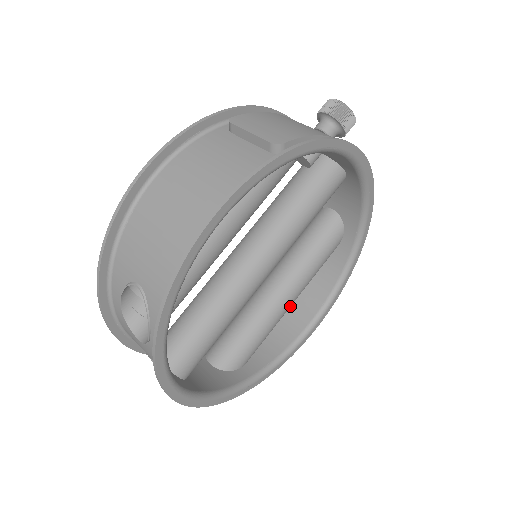
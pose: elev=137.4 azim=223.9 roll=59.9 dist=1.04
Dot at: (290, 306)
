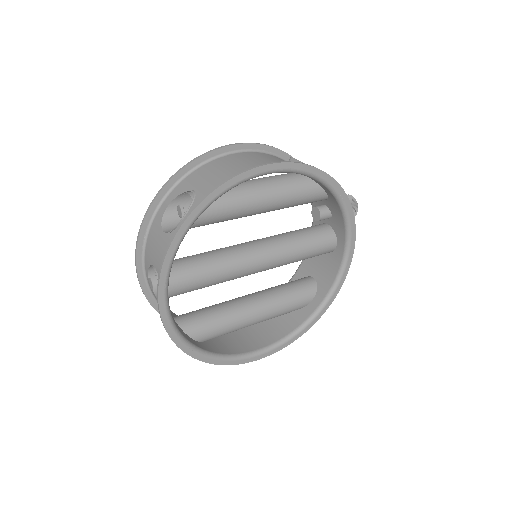
Dot at: (253, 323)
